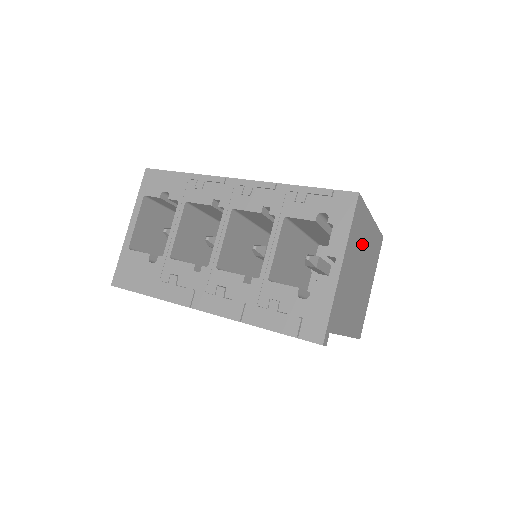
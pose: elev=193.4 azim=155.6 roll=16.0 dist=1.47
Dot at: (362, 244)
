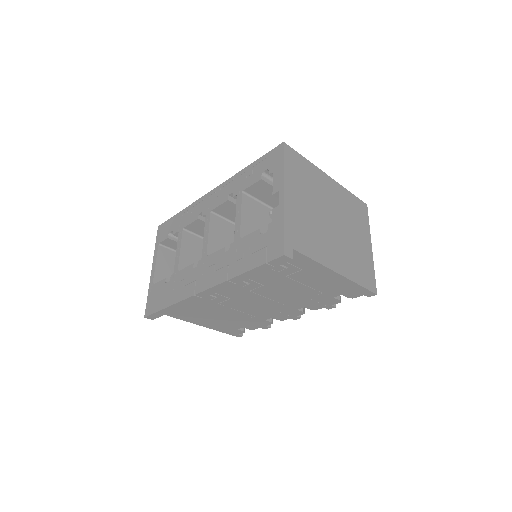
Dot at: (319, 192)
